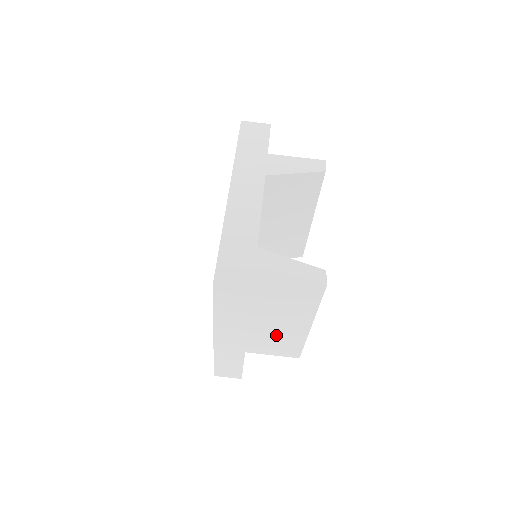
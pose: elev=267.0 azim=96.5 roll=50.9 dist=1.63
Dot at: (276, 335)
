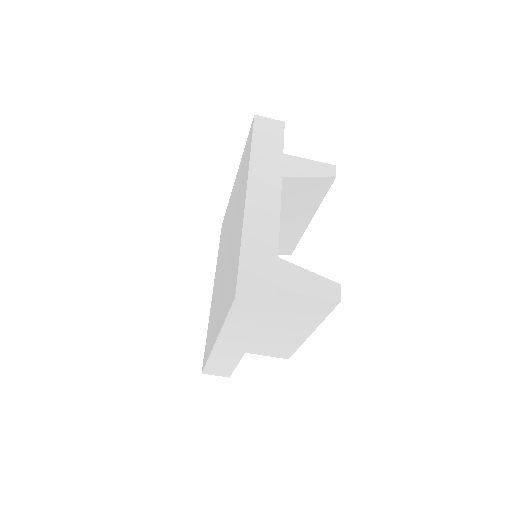
Dot at: (273, 338)
